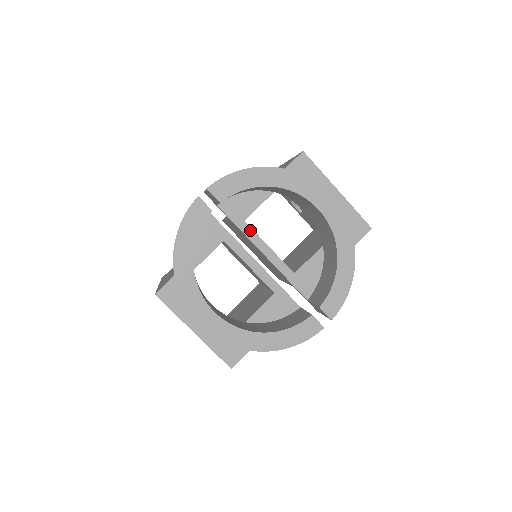
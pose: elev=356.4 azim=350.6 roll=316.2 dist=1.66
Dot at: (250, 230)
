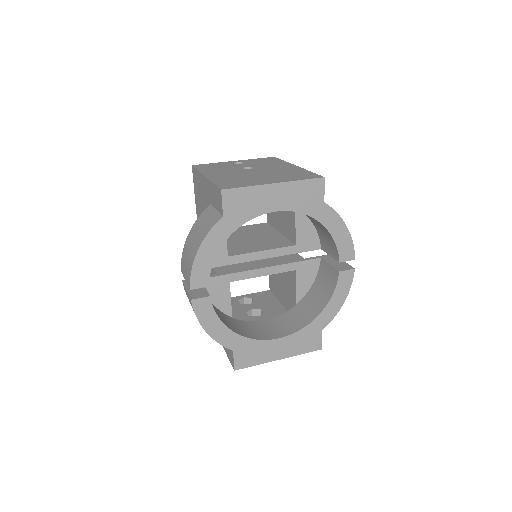
Dot at: (238, 257)
